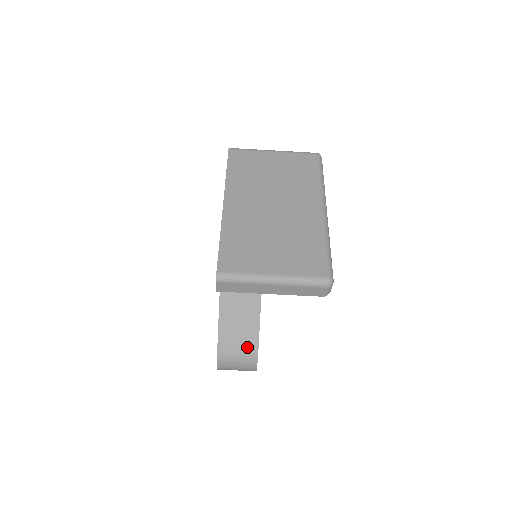
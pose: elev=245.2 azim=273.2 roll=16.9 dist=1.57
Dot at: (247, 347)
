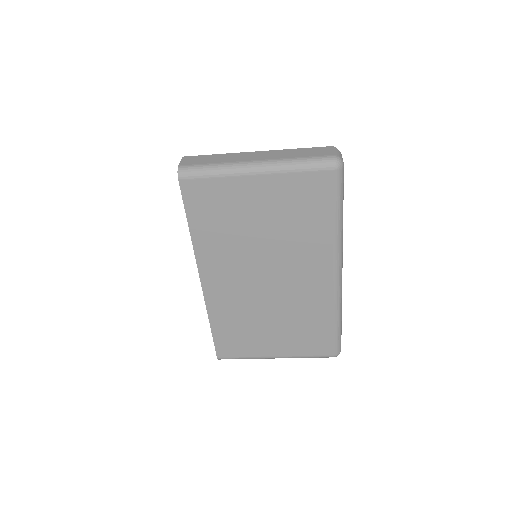
Dot at: occluded
